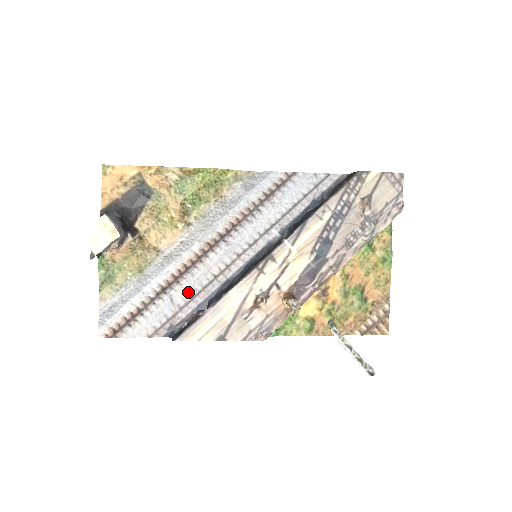
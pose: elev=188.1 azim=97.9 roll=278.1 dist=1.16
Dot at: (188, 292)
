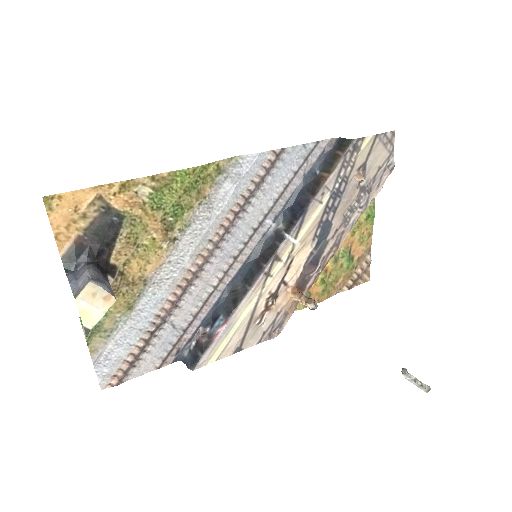
Dot at: (189, 312)
